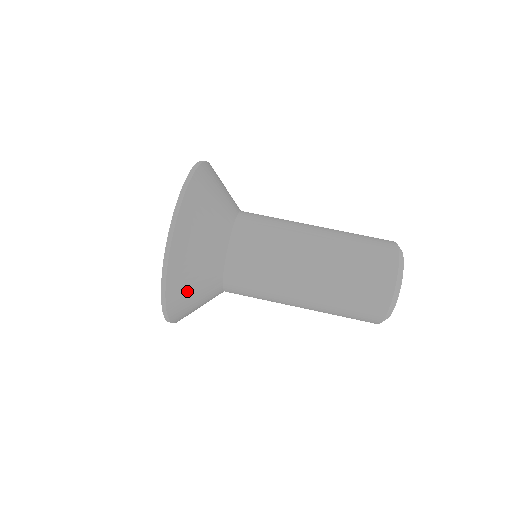
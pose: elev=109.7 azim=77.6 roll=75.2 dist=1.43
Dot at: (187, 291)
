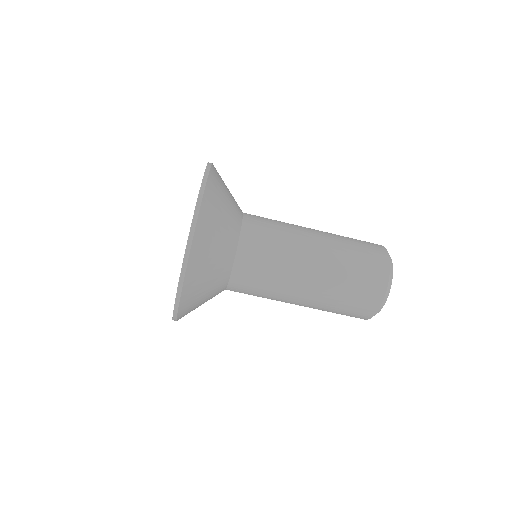
Dot at: (196, 302)
